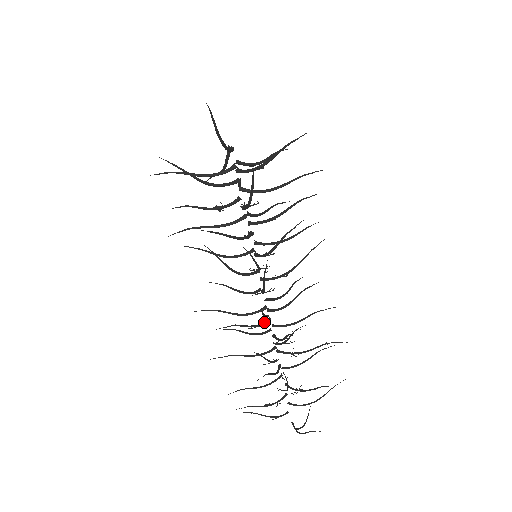
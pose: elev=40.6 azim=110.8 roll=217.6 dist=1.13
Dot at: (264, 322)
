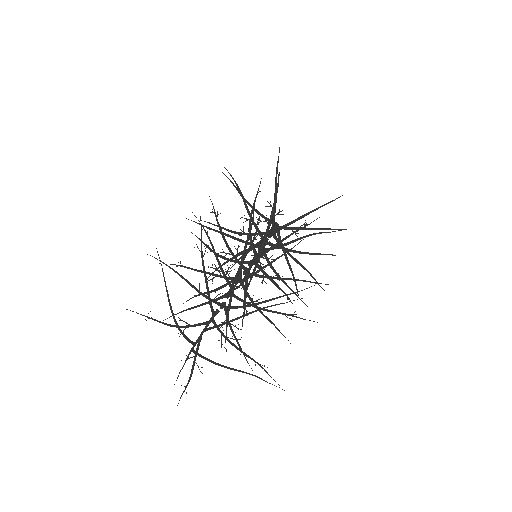
Dot at: occluded
